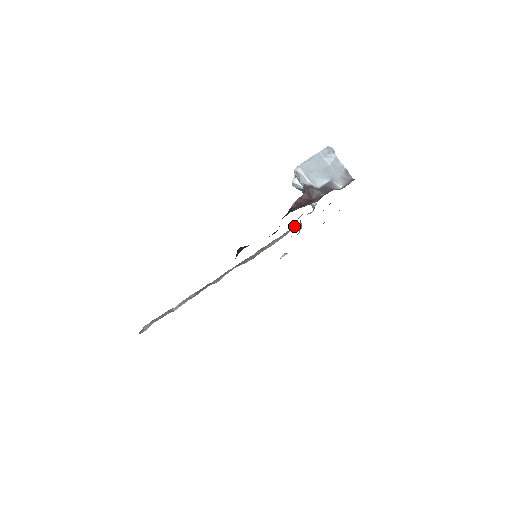
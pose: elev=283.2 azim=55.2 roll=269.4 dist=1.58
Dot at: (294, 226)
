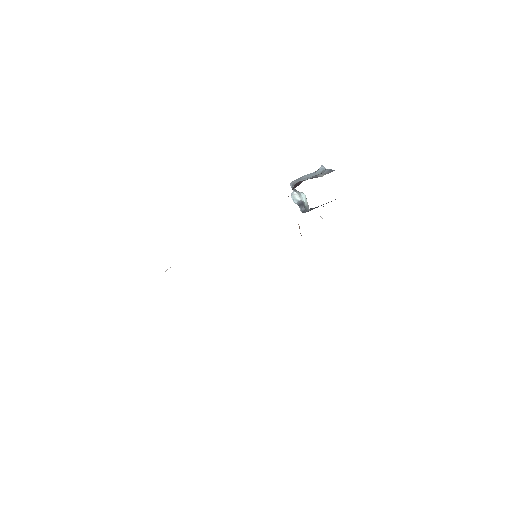
Dot at: occluded
